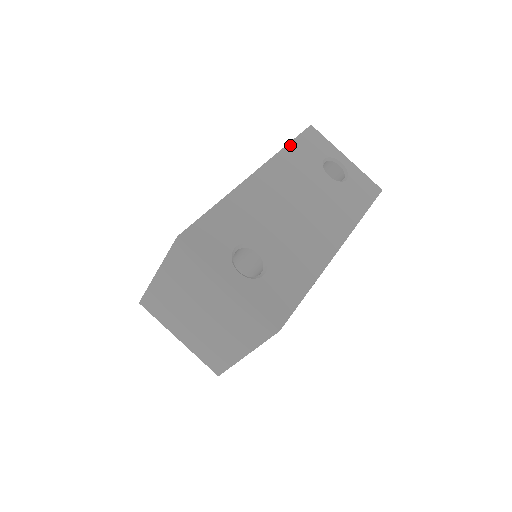
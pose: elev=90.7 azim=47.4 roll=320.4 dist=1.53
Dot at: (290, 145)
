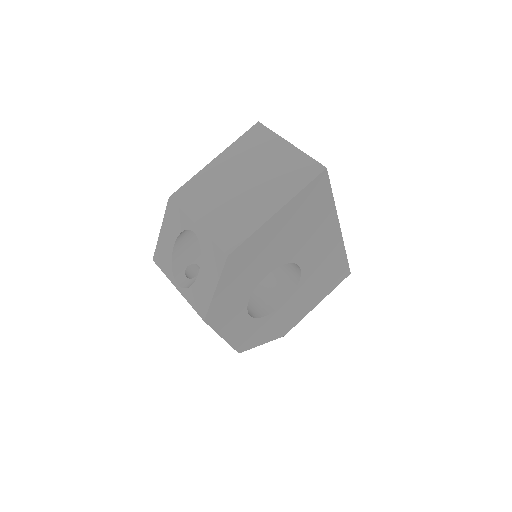
Dot at: occluded
